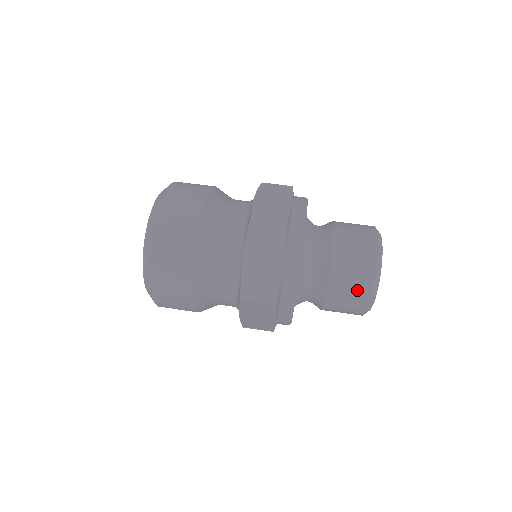
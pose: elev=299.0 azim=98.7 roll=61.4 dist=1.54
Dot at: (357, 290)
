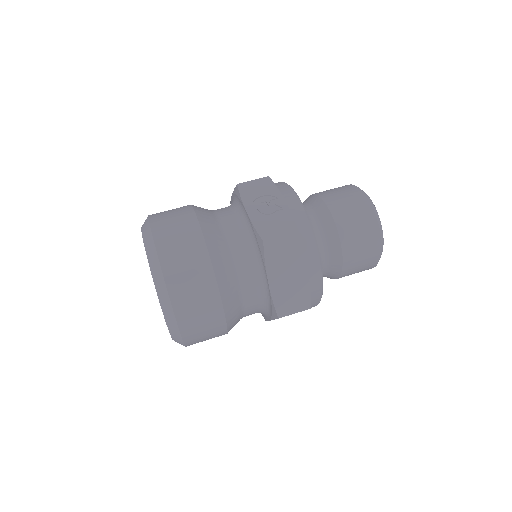
Dot at: (368, 258)
